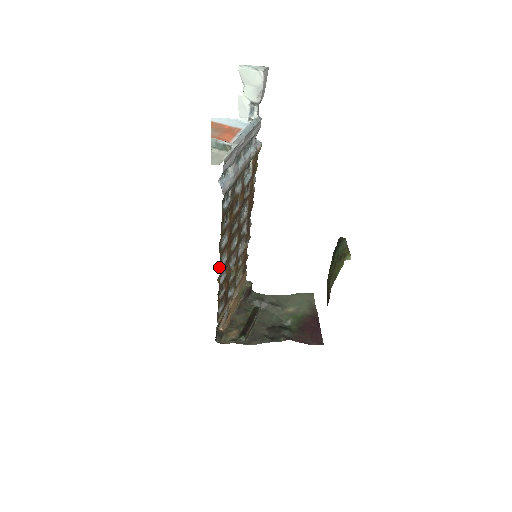
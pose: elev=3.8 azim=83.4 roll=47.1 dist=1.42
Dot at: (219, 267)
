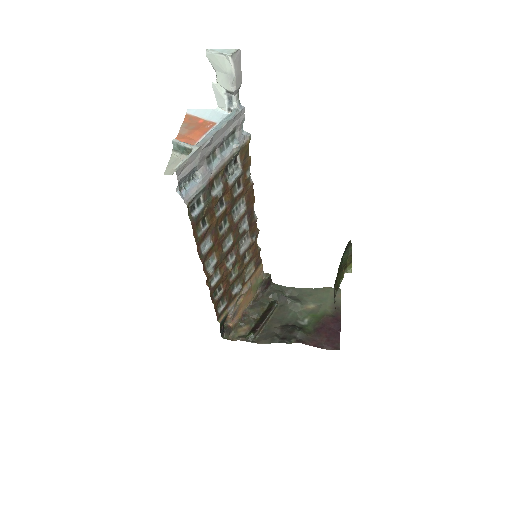
Dot at: (204, 272)
